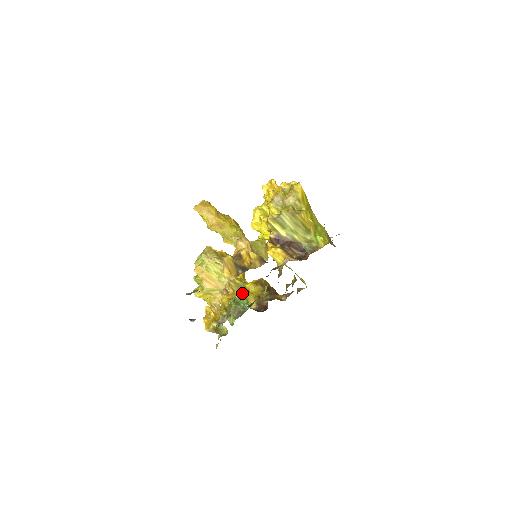
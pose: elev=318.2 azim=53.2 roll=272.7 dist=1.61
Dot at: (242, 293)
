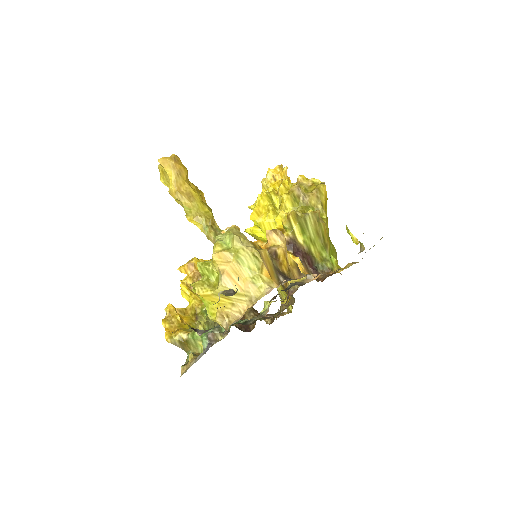
Dot at: occluded
